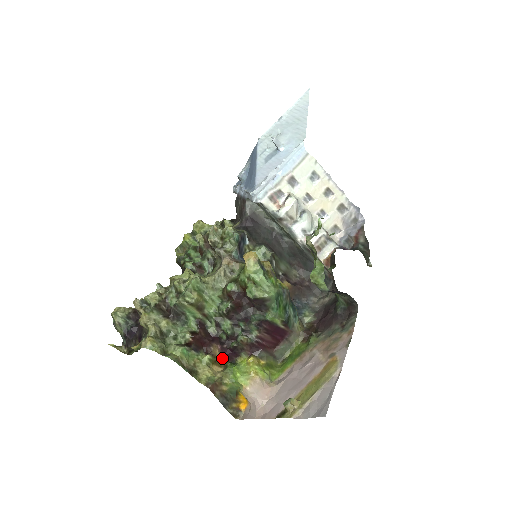
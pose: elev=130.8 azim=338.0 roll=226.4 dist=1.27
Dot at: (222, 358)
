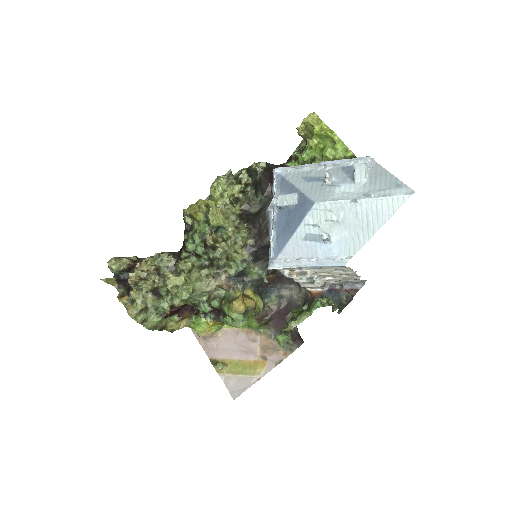
Dot at: (190, 314)
